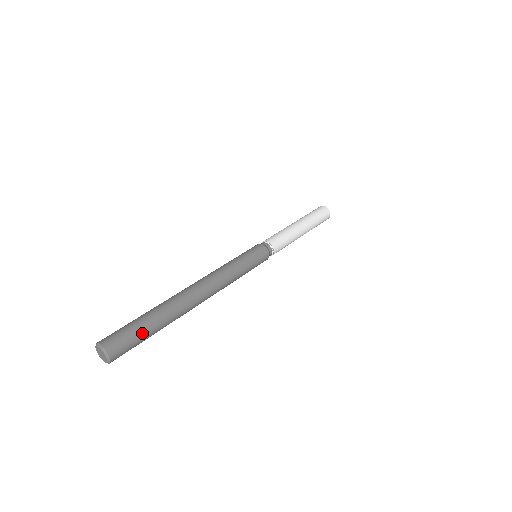
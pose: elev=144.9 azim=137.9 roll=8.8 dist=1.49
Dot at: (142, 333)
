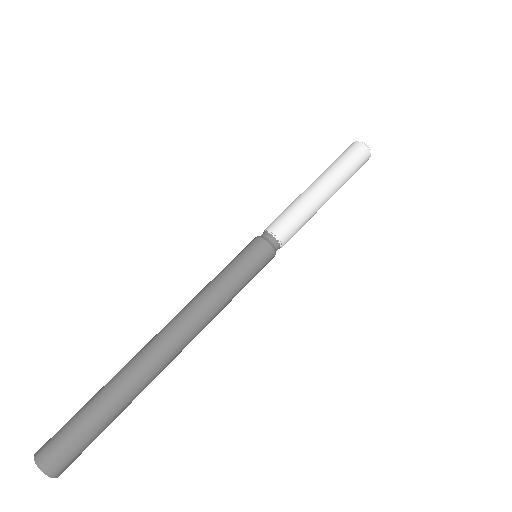
Dot at: (91, 427)
